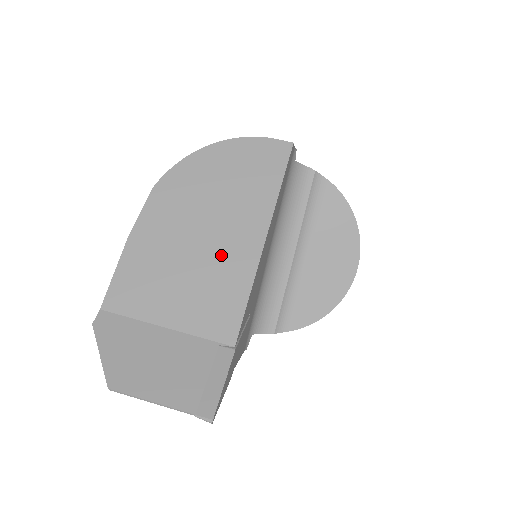
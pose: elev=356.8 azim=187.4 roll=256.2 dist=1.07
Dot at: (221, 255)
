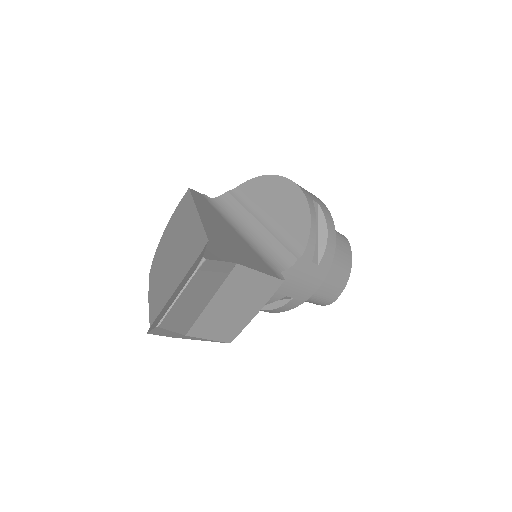
Dot at: (185, 240)
